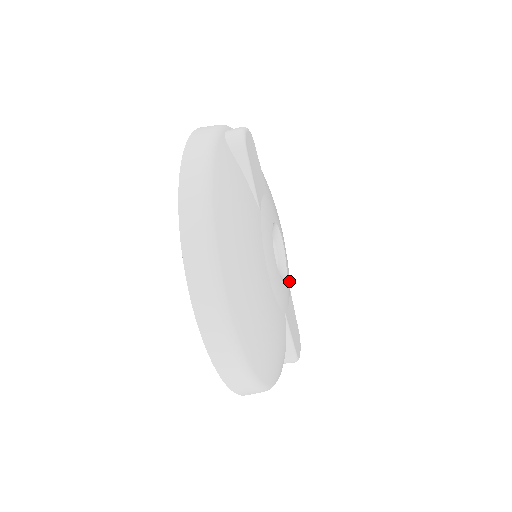
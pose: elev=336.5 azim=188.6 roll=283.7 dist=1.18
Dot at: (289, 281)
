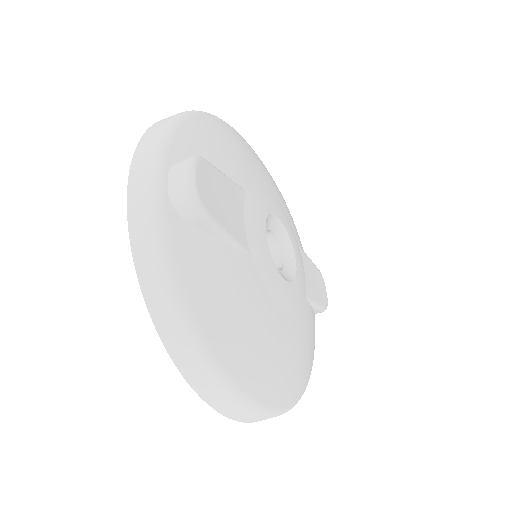
Dot at: (296, 237)
